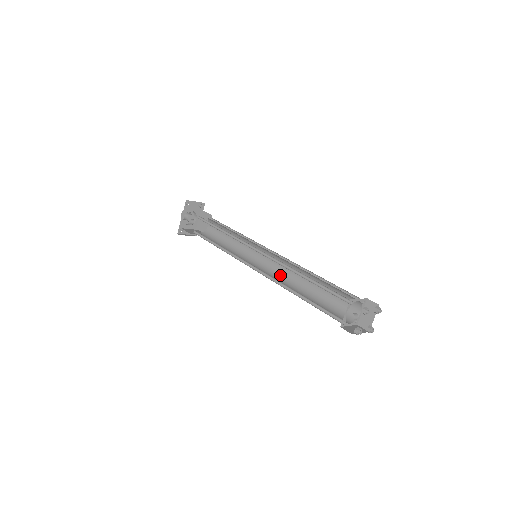
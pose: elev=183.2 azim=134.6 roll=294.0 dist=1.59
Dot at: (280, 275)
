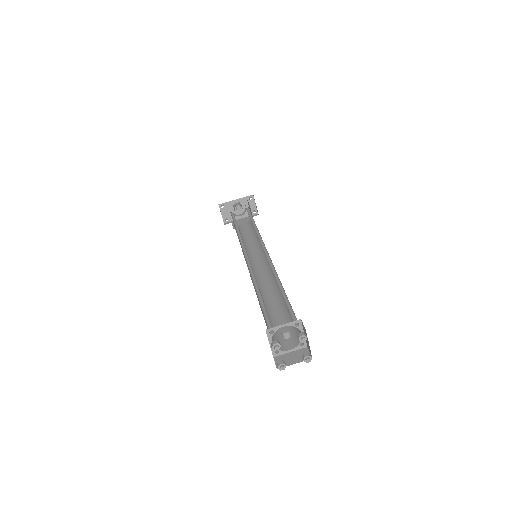
Dot at: occluded
